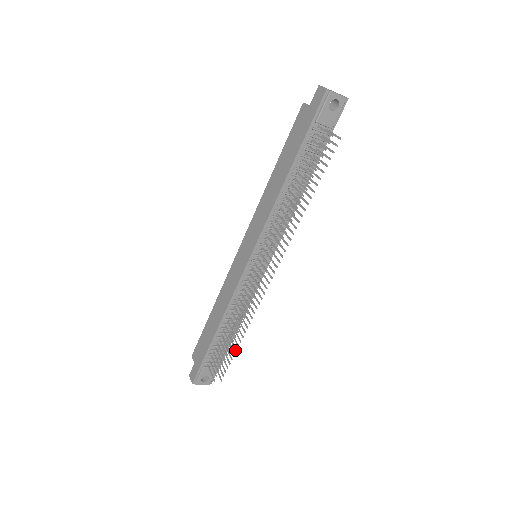
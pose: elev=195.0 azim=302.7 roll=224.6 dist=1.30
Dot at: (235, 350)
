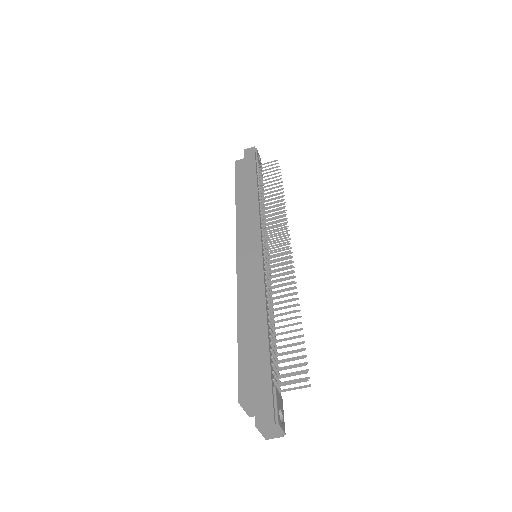
Dot at: occluded
